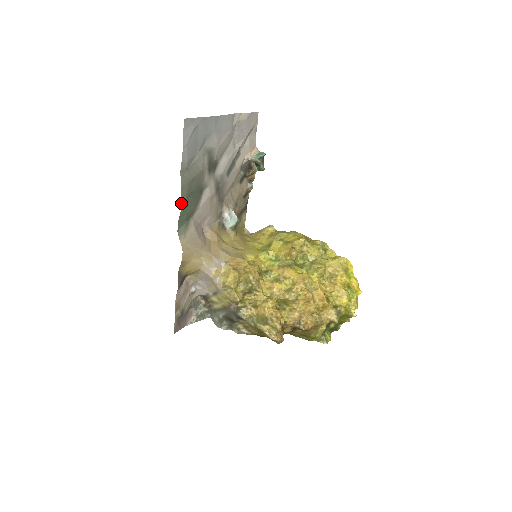
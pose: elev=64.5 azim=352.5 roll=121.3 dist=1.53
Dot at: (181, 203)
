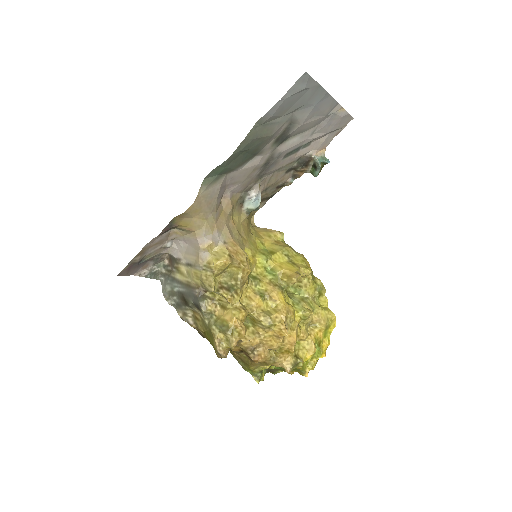
Dot at: occluded
